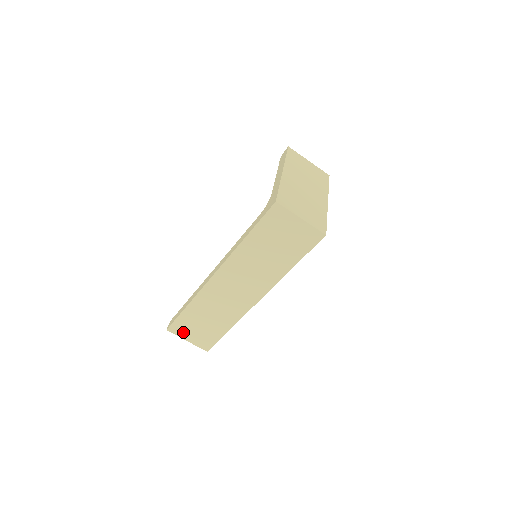
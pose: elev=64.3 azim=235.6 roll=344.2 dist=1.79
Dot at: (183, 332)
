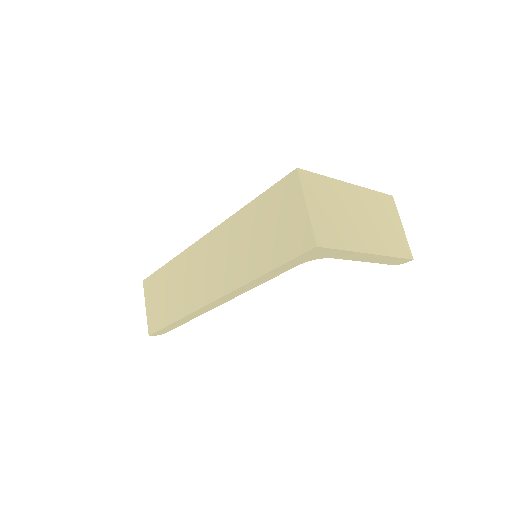
Dot at: (150, 294)
